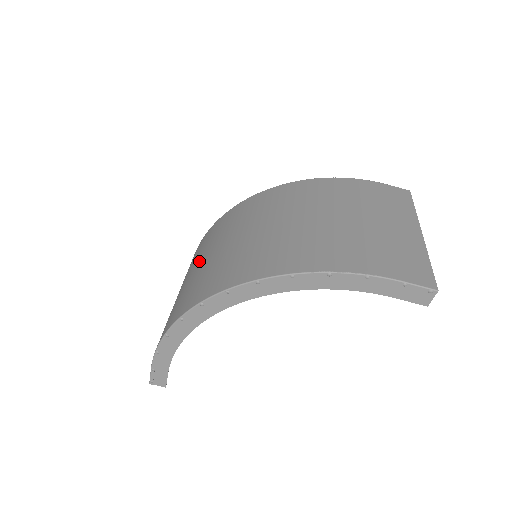
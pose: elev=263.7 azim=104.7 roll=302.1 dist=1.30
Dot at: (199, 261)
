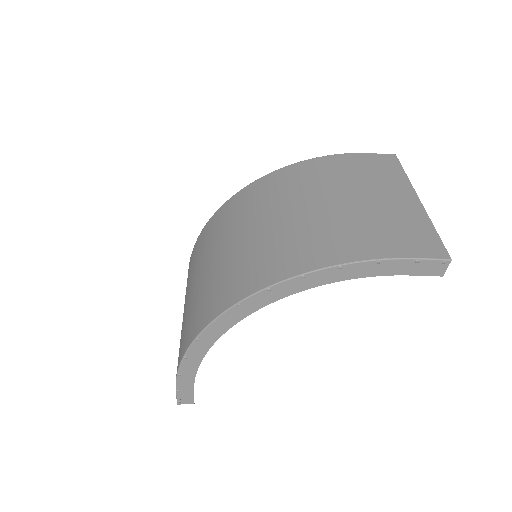
Dot at: (199, 272)
